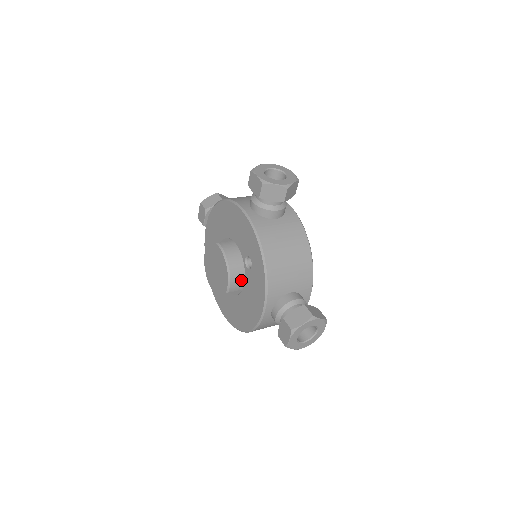
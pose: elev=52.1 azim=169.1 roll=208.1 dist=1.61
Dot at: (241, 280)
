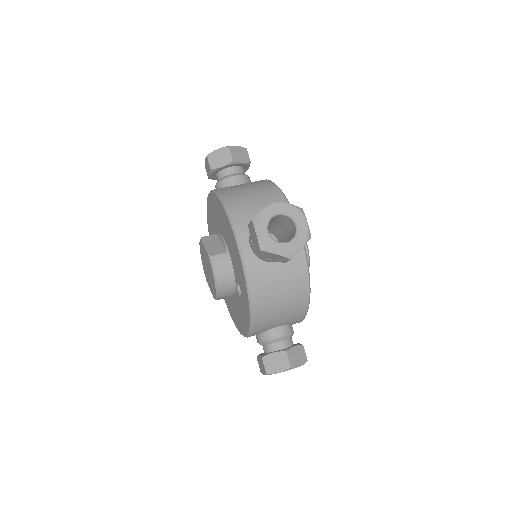
Dot at: (231, 294)
